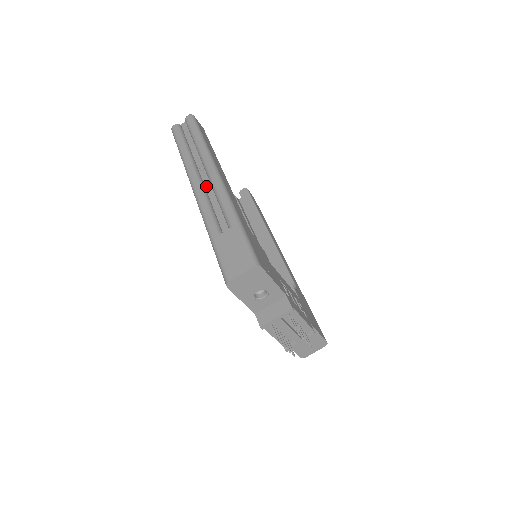
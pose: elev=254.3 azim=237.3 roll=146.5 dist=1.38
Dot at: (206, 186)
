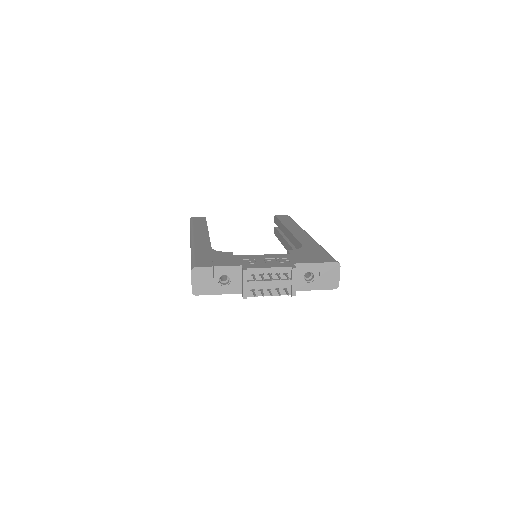
Dot at: occluded
